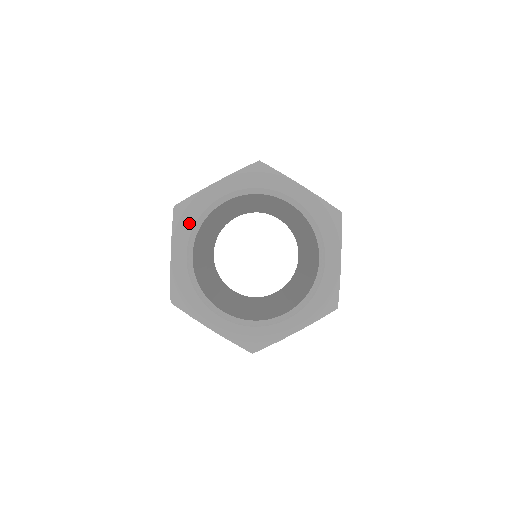
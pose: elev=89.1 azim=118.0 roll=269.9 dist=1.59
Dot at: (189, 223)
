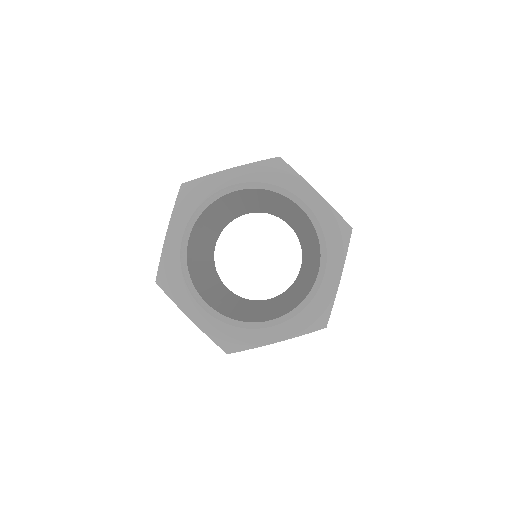
Dot at: (193, 204)
